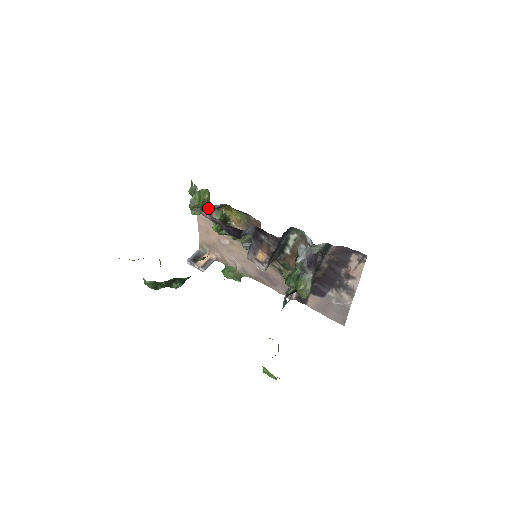
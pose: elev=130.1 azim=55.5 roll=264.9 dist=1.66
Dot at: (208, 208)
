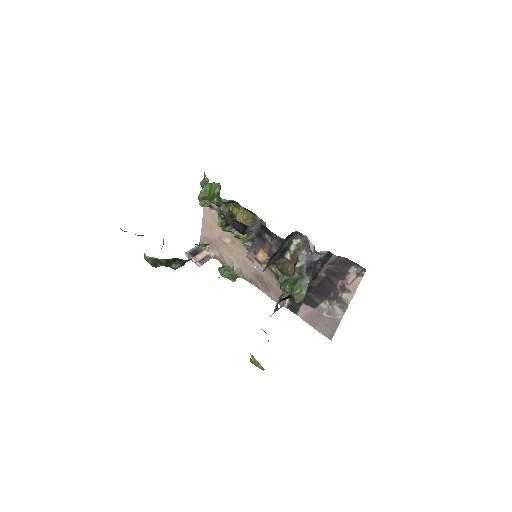
Dot at: (217, 202)
